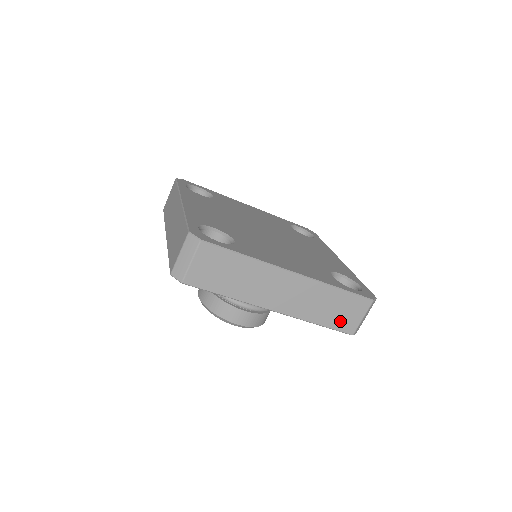
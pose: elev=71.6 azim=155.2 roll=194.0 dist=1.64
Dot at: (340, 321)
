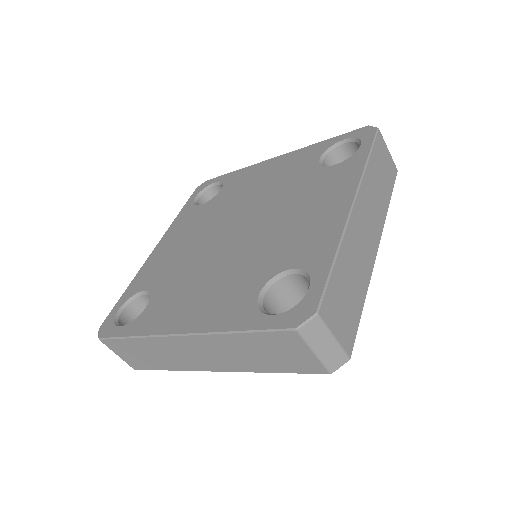
Dot at: (389, 177)
